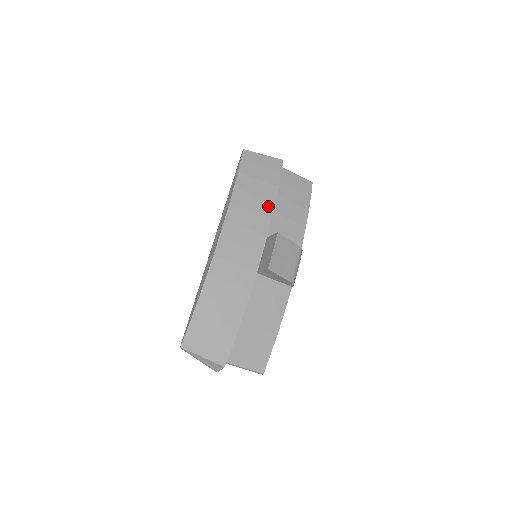
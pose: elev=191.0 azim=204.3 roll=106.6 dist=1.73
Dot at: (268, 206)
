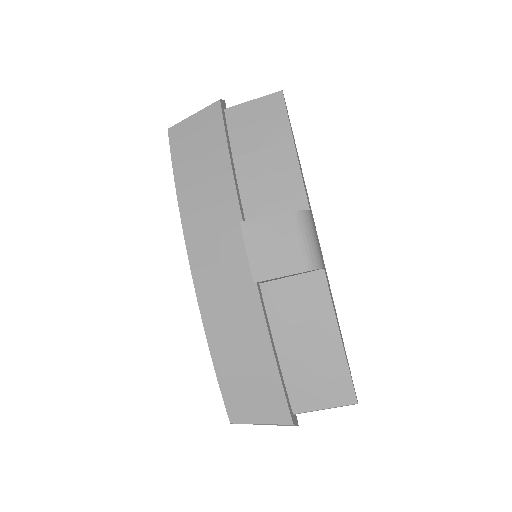
Dot at: (226, 184)
